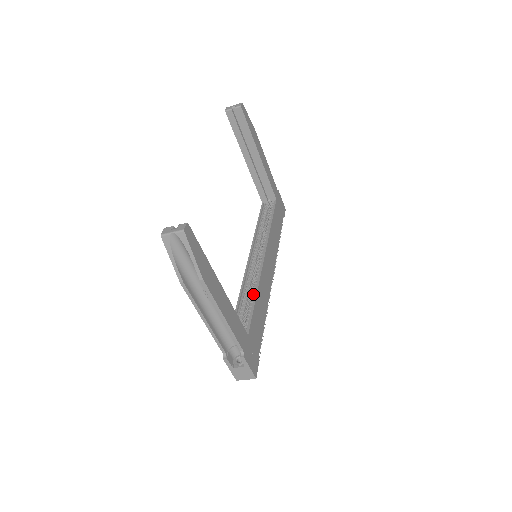
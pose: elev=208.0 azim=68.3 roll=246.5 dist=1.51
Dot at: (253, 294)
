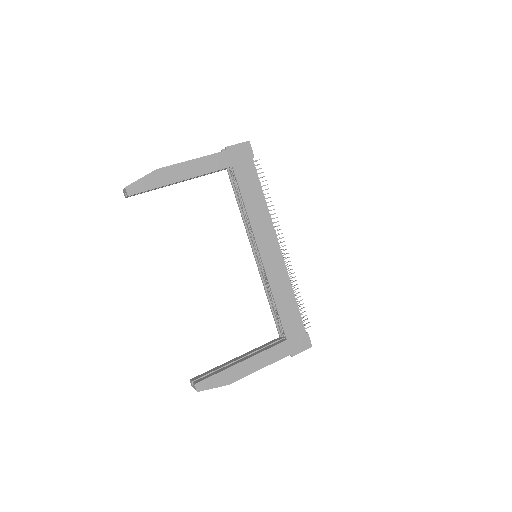
Dot at: (273, 298)
